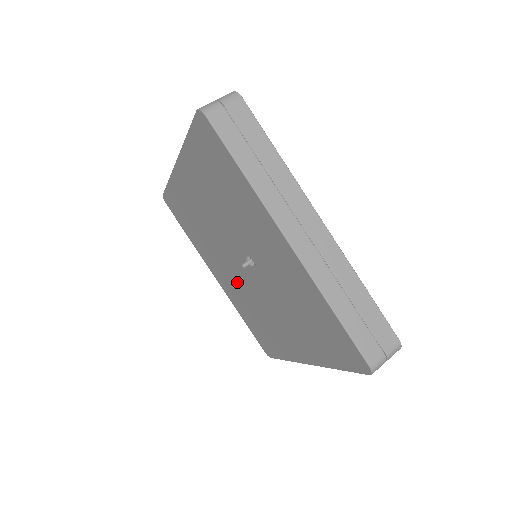
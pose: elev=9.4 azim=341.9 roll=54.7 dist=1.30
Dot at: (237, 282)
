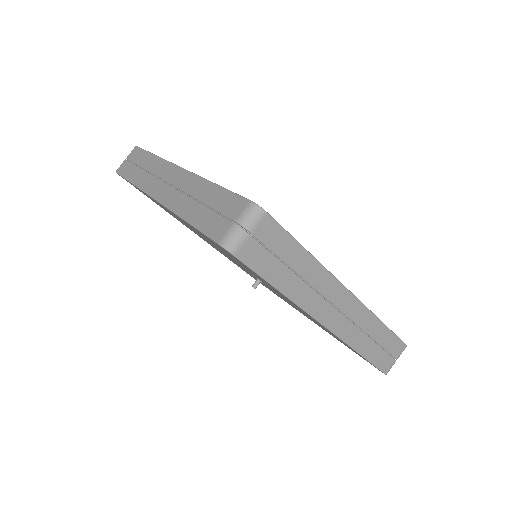
Dot at: occluded
